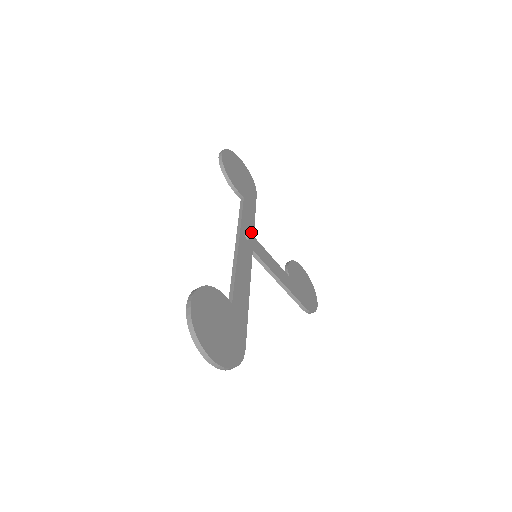
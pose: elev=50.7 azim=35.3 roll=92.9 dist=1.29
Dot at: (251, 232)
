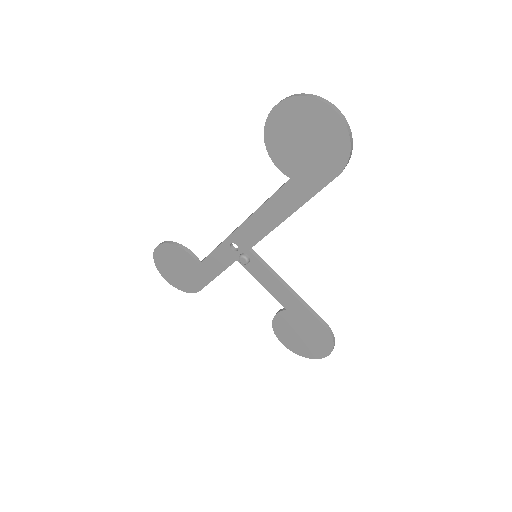
Dot at: (234, 255)
